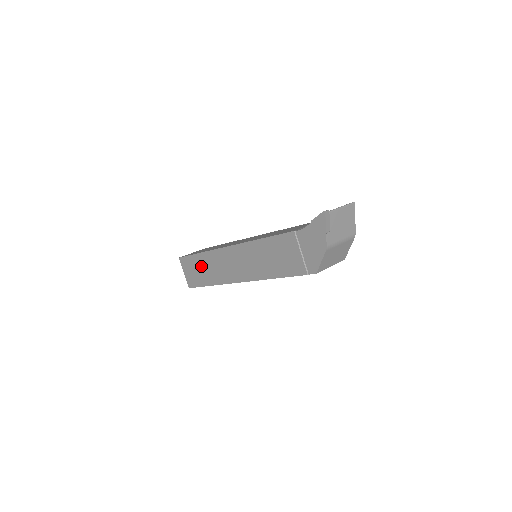
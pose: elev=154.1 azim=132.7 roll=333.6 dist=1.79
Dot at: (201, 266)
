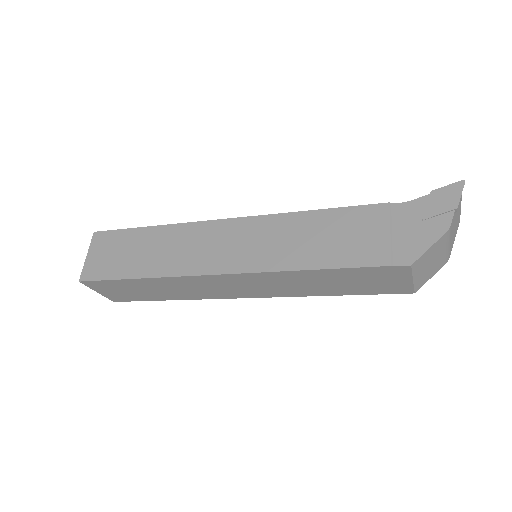
Dot at: (140, 246)
